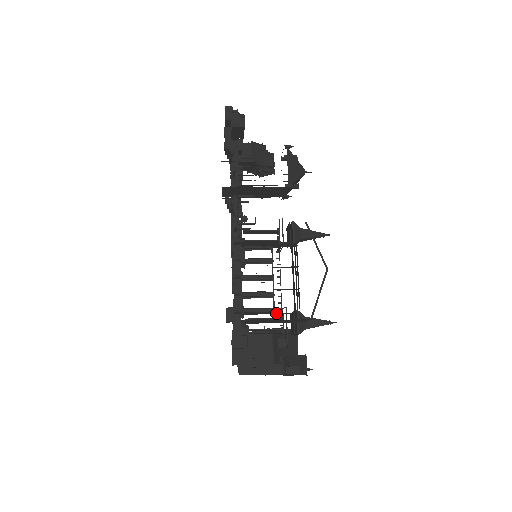
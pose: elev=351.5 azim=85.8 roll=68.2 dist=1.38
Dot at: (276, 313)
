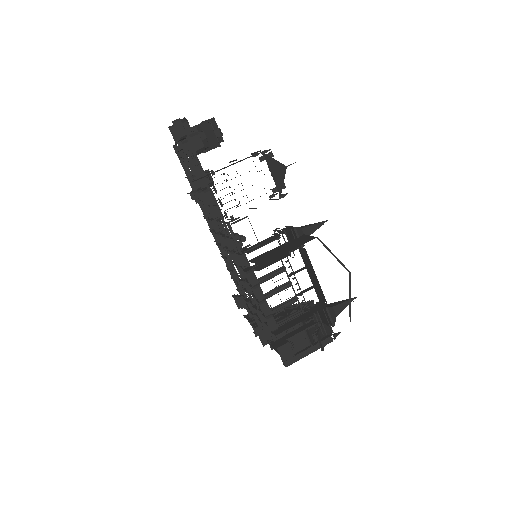
Dot at: (308, 317)
